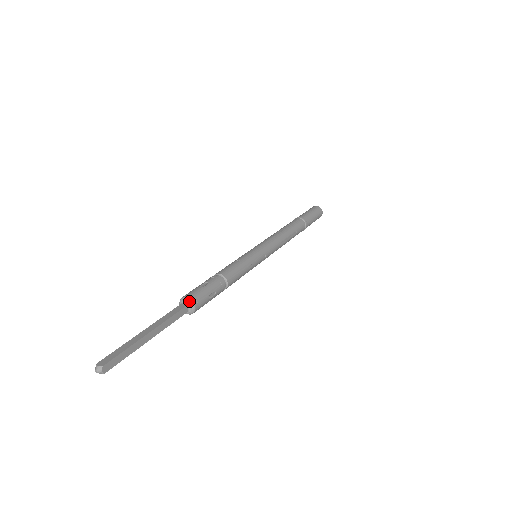
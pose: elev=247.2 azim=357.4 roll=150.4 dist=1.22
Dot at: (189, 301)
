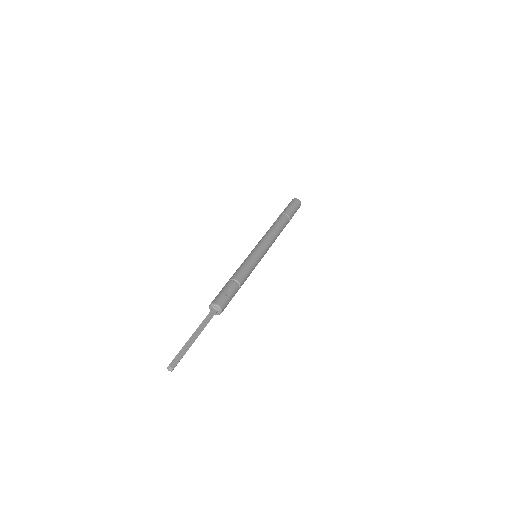
Dot at: (212, 305)
